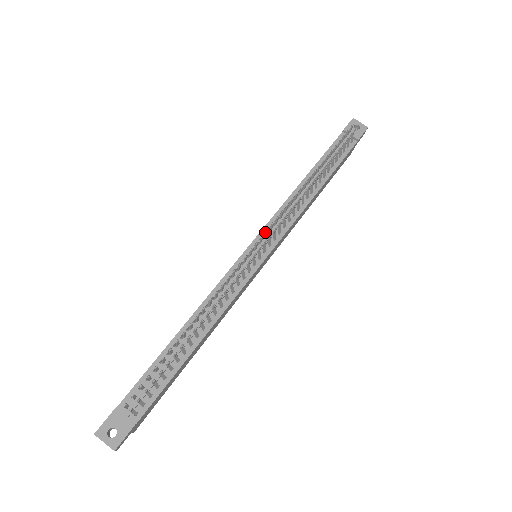
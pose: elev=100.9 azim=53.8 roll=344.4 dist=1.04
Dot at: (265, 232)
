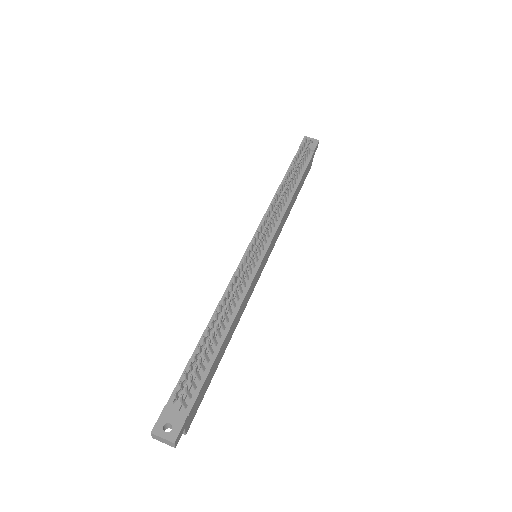
Dot at: occluded
